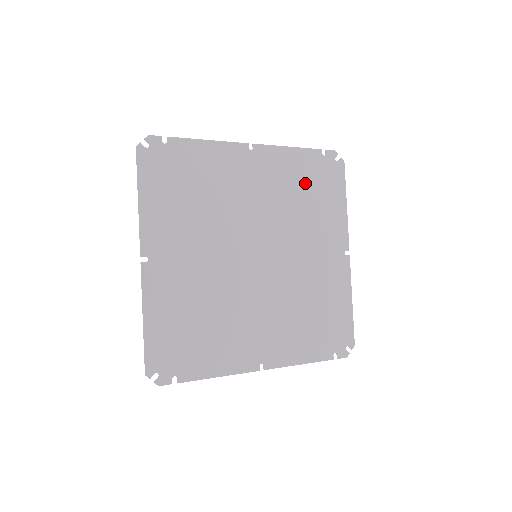
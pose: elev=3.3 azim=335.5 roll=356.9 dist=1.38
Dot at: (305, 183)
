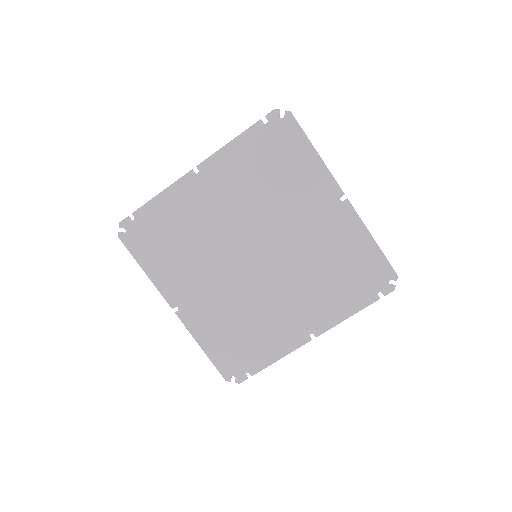
Dot at: (263, 164)
